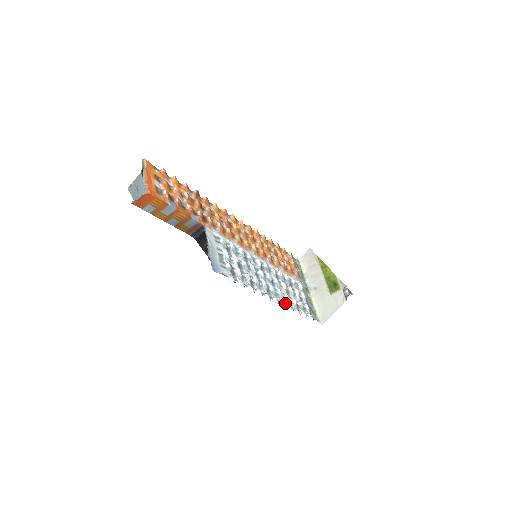
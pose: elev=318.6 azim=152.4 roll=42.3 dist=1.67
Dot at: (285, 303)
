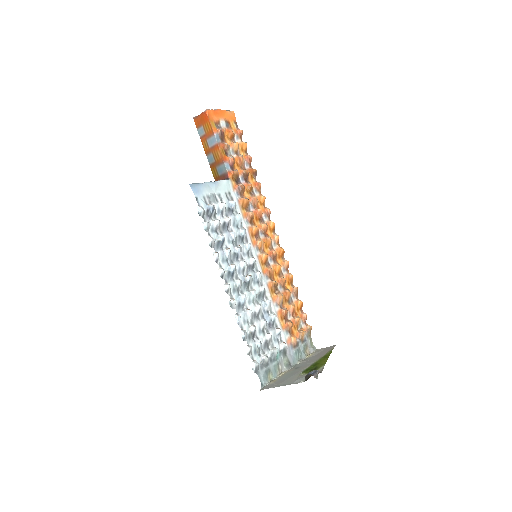
Dot at: (238, 310)
